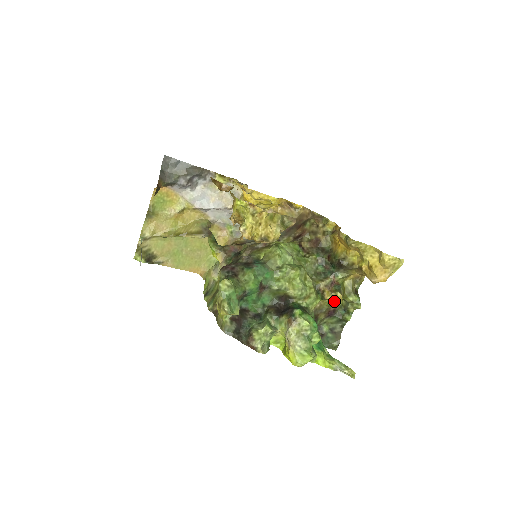
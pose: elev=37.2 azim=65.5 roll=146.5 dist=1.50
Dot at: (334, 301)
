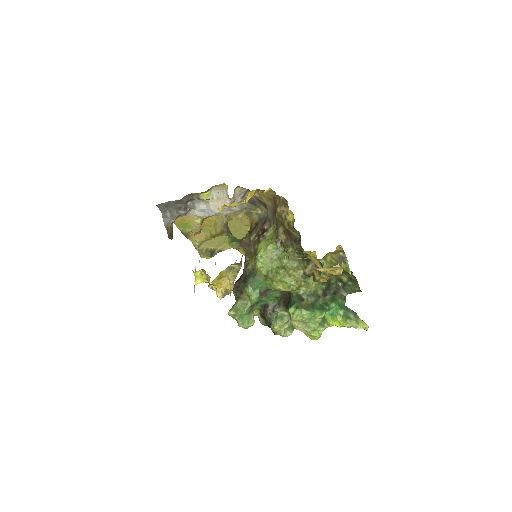
Dot at: (323, 281)
